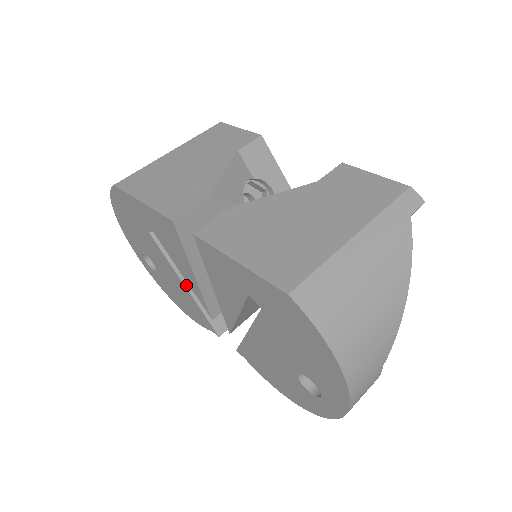
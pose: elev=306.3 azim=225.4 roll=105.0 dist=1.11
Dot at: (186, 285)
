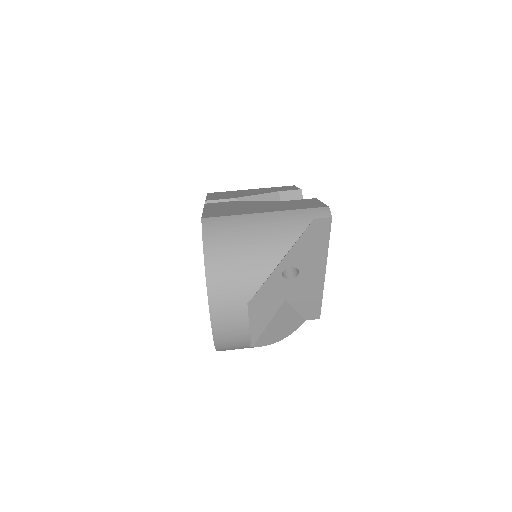
Dot at: occluded
